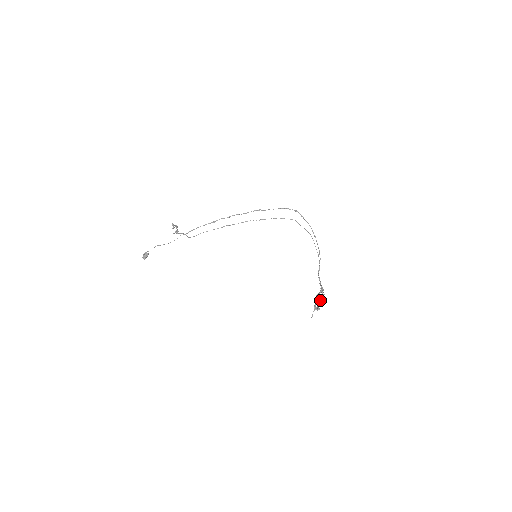
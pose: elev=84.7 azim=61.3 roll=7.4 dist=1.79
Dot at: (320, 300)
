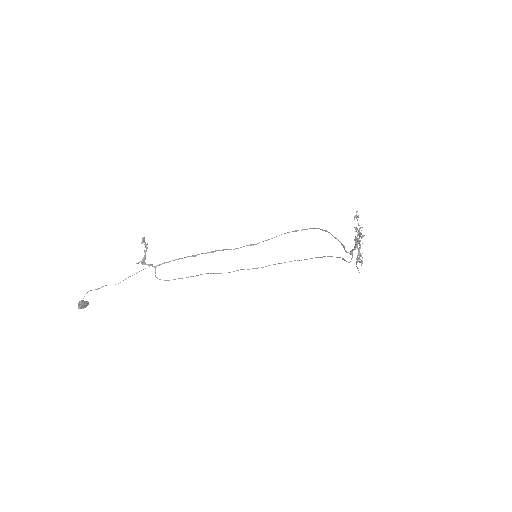
Dot at: occluded
